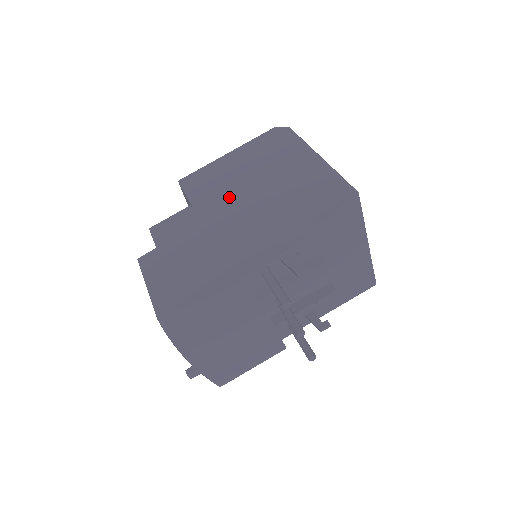
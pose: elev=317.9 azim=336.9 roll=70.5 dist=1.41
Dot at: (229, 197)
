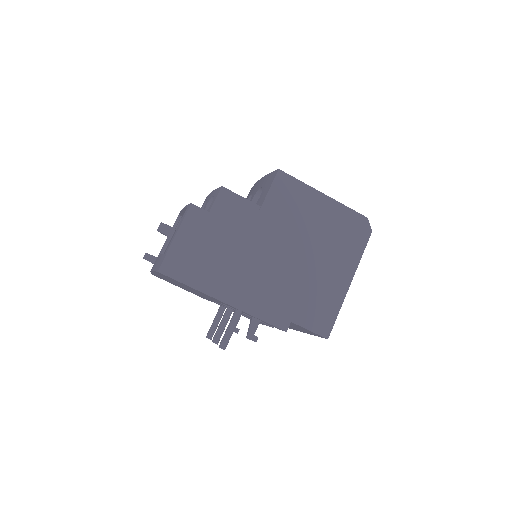
Dot at: (283, 237)
